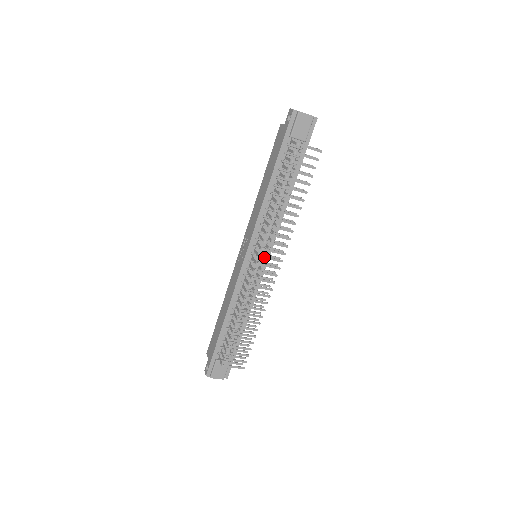
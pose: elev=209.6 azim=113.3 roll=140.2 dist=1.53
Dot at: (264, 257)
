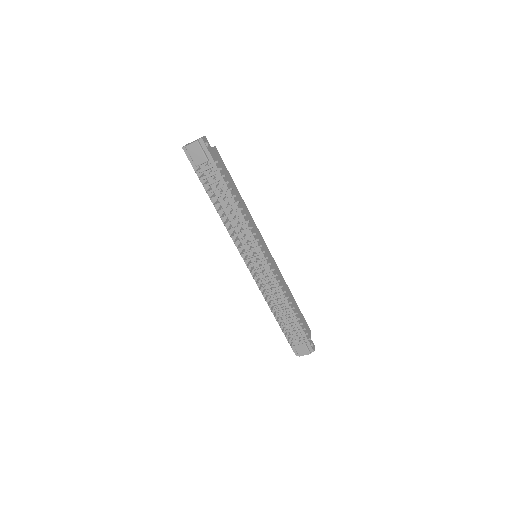
Dot at: (248, 260)
